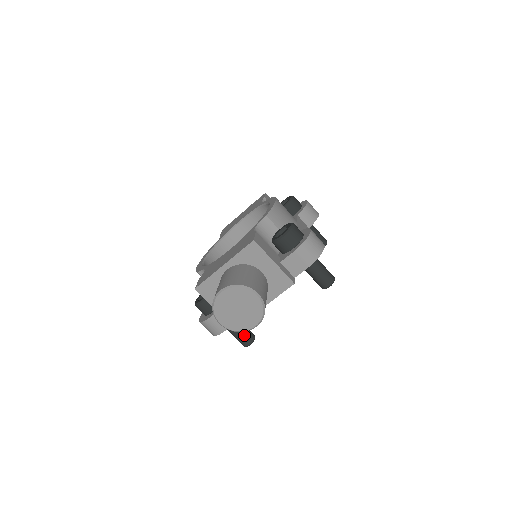
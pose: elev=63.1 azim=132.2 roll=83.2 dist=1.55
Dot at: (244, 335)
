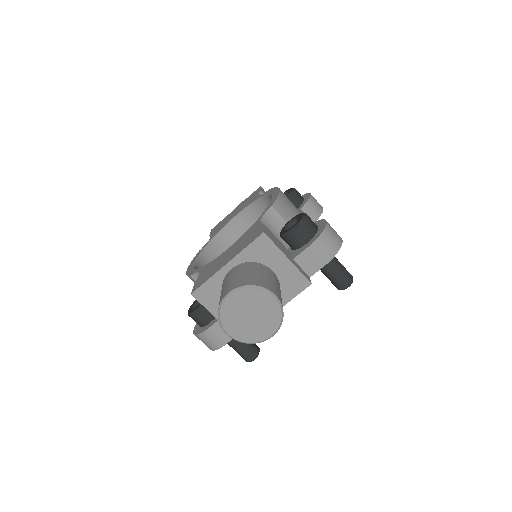
Dot at: (247, 348)
